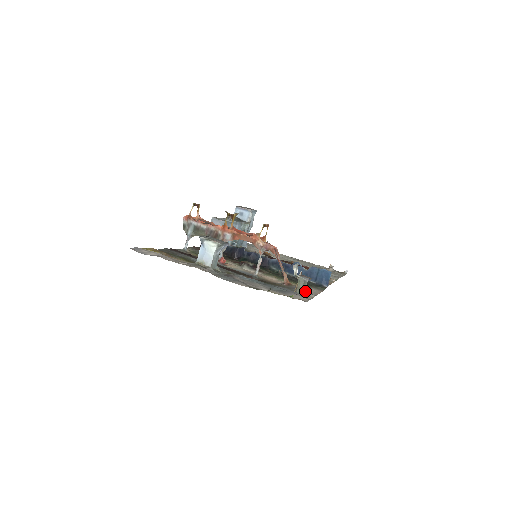
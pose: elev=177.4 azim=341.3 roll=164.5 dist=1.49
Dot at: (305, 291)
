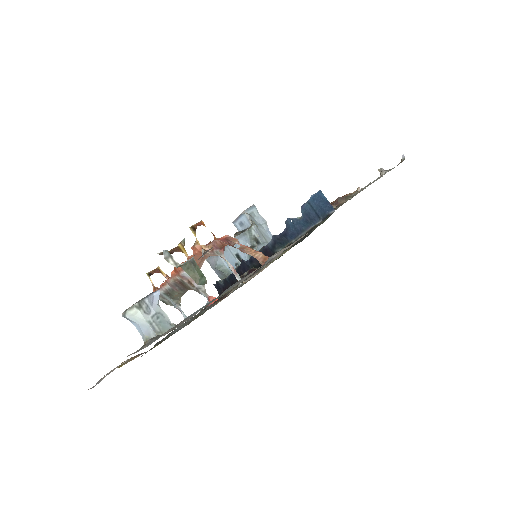
Dot at: (276, 254)
